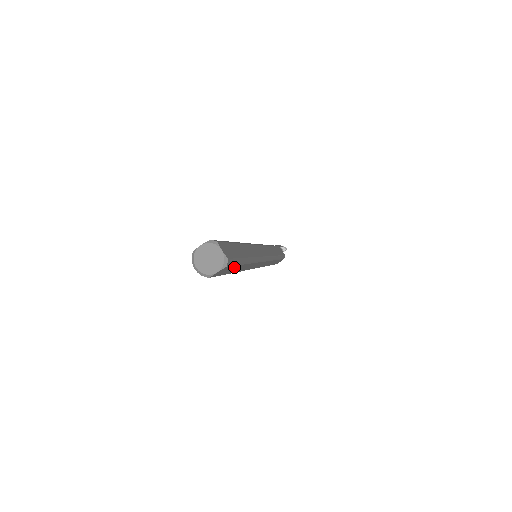
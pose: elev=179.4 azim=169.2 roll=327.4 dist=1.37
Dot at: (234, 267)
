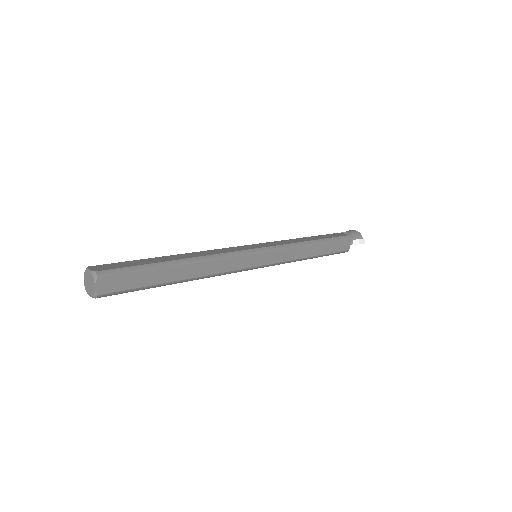
Dot at: occluded
